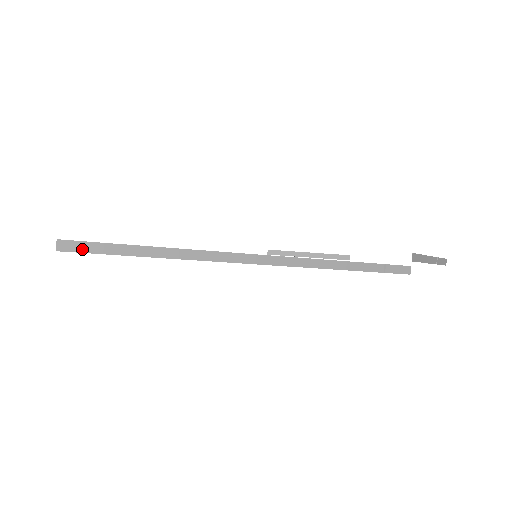
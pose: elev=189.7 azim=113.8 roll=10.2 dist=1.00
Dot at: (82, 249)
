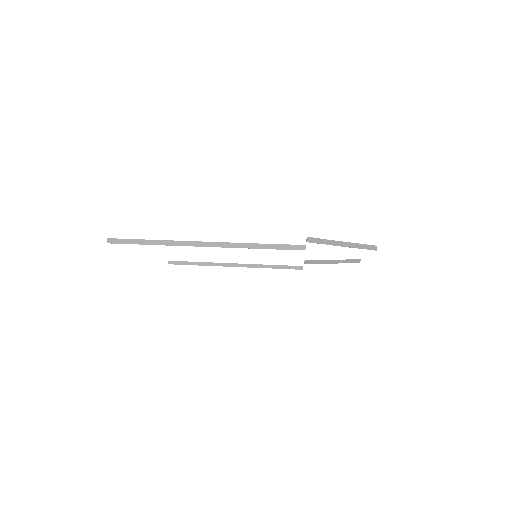
Dot at: (117, 242)
